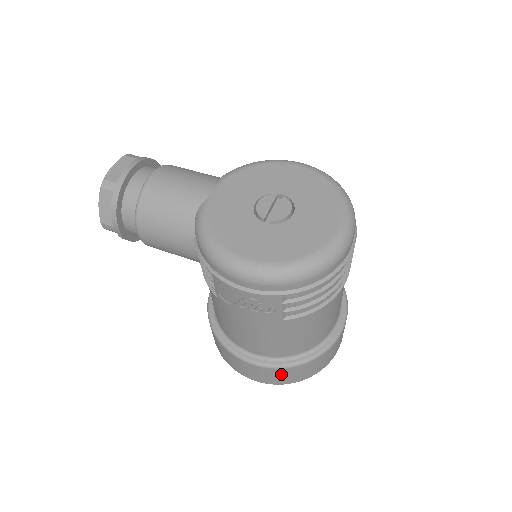
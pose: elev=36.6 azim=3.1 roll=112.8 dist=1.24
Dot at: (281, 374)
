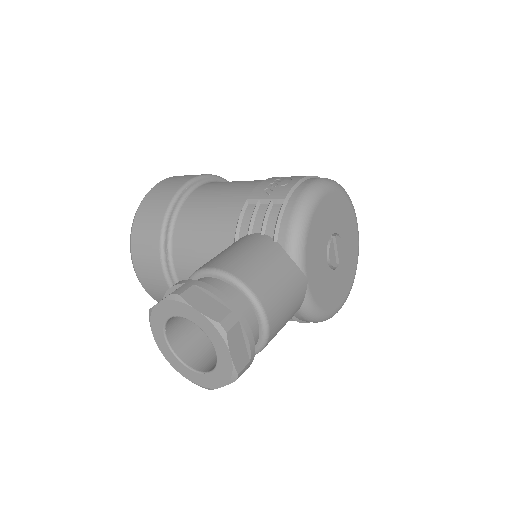
Dot at: occluded
